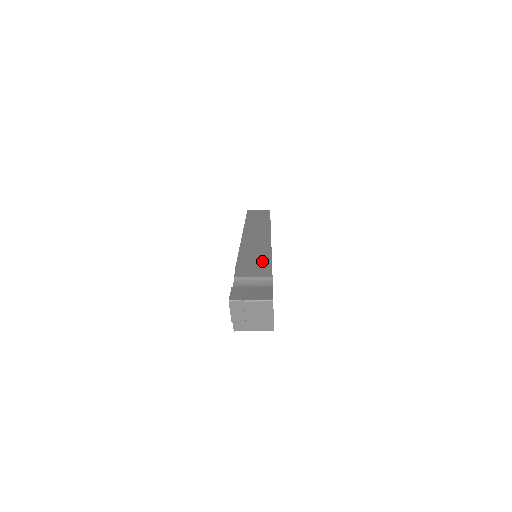
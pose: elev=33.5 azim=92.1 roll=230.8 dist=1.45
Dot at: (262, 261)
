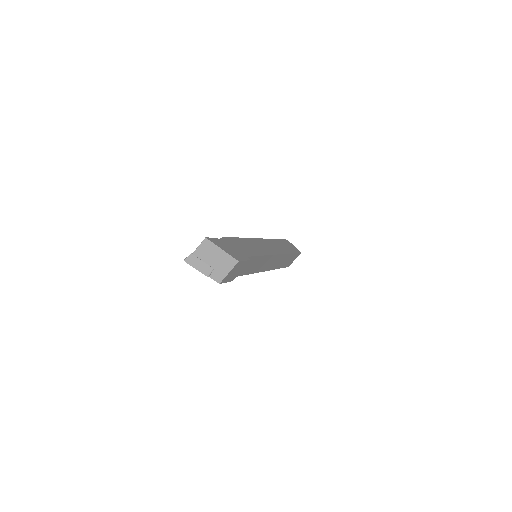
Dot at: occluded
